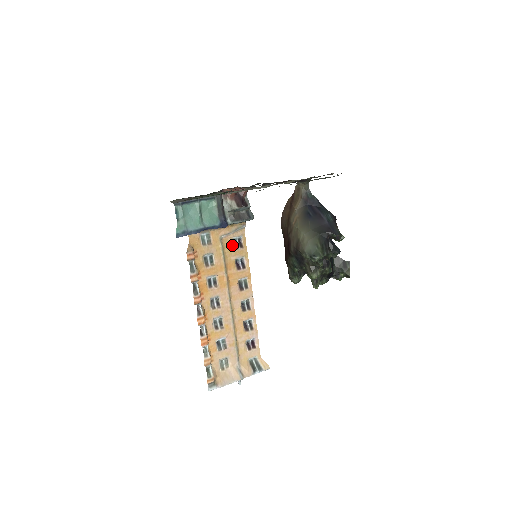
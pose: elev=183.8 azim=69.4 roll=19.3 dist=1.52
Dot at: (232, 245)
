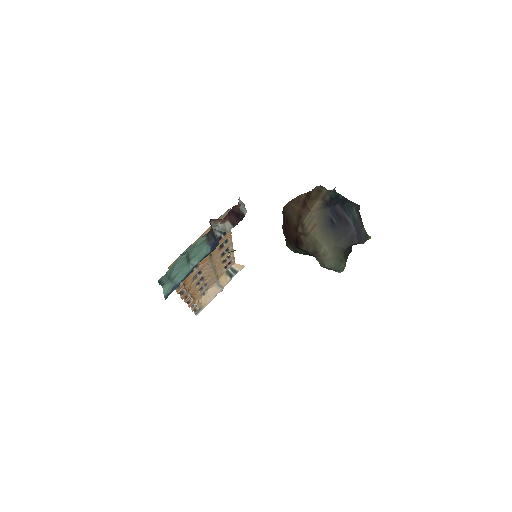
Dot at: occluded
